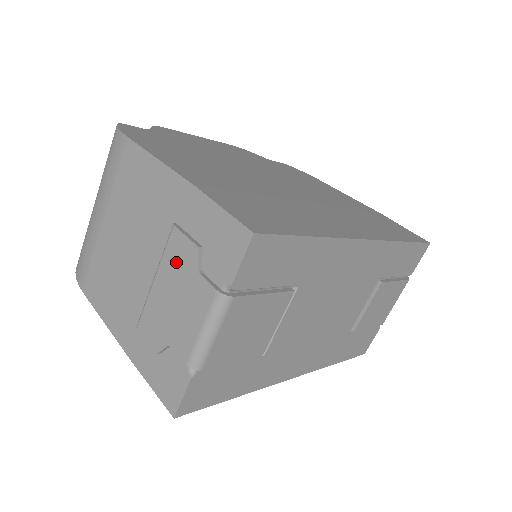
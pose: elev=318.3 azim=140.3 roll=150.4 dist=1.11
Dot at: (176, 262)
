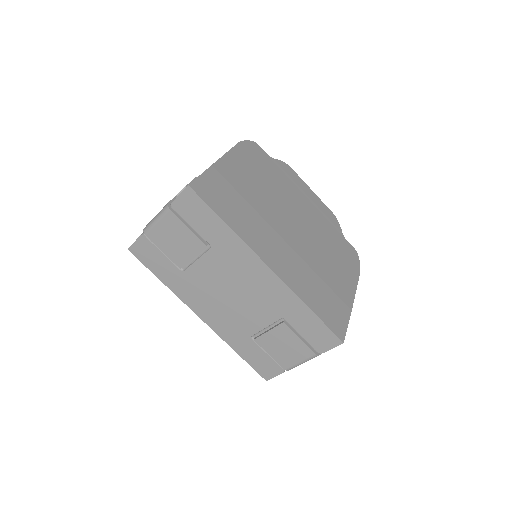
Dot at: occluded
